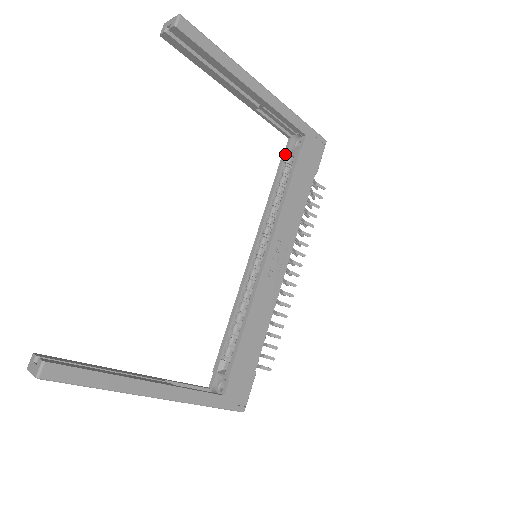
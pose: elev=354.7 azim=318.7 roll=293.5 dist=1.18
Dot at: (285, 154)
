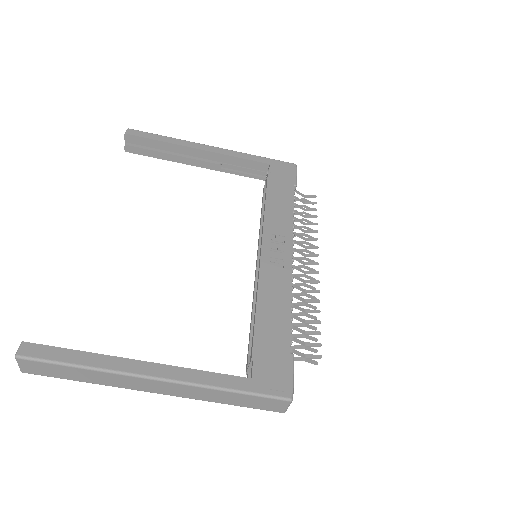
Dot at: (263, 188)
